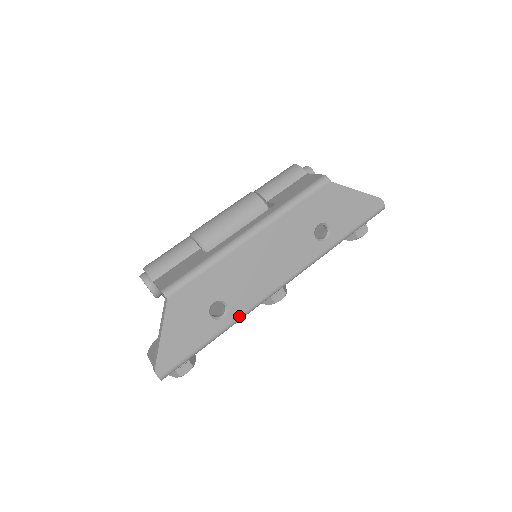
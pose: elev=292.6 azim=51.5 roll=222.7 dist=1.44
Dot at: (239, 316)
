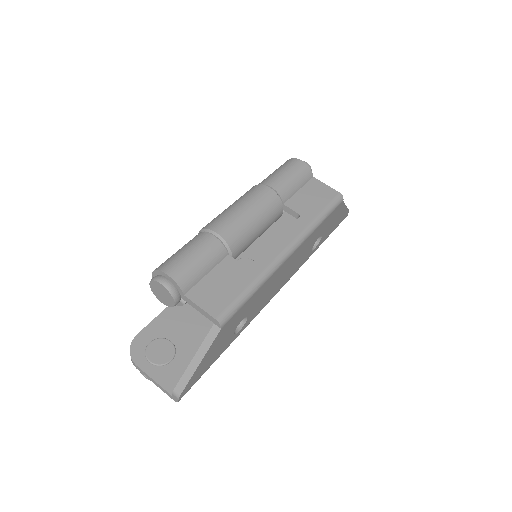
Dot at: occluded
